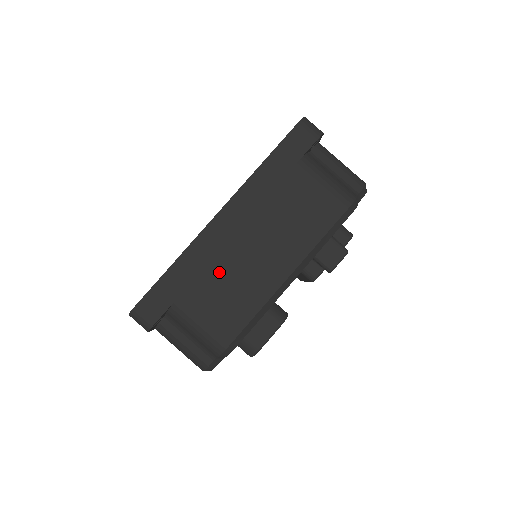
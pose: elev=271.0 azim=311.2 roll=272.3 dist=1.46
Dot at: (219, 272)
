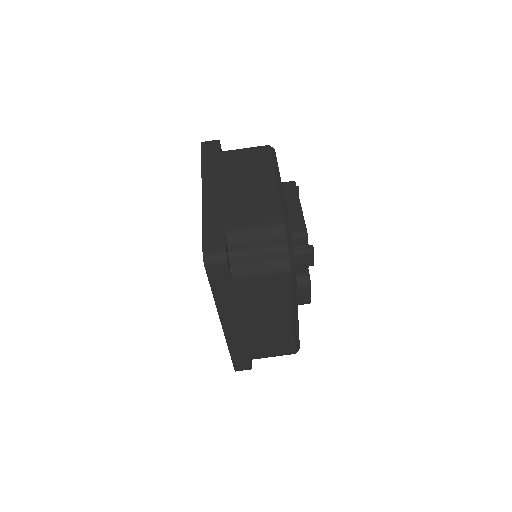
Dot at: (255, 340)
